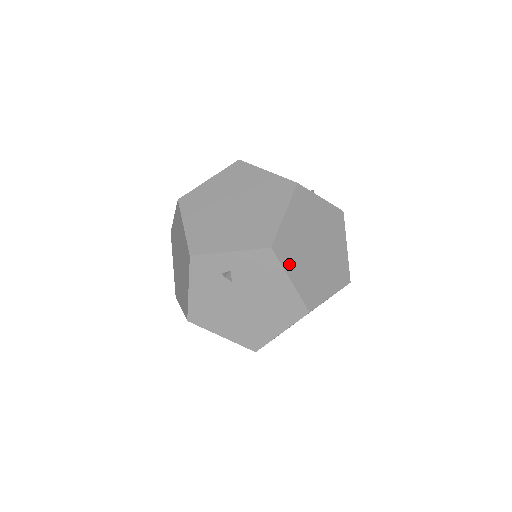
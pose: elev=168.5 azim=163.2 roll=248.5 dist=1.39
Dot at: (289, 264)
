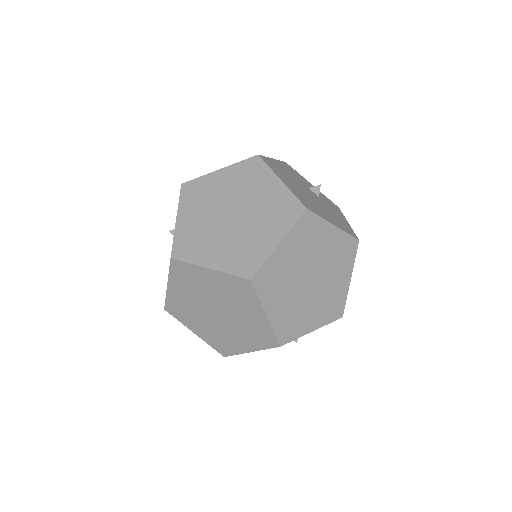
Dot at: occluded
